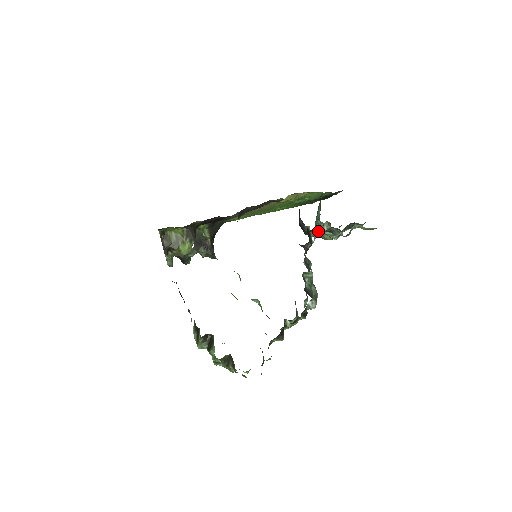
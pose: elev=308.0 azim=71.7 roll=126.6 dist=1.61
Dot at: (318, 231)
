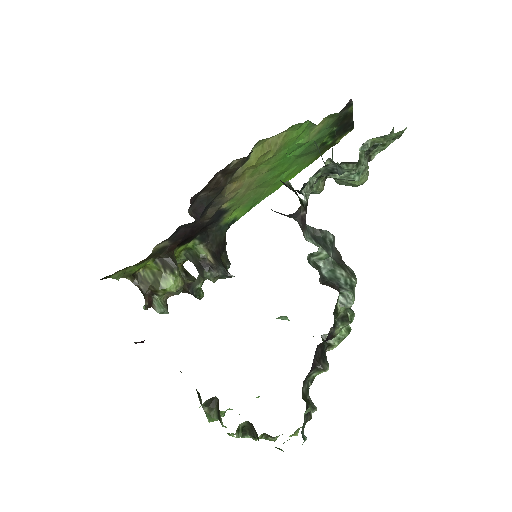
Dot at: (336, 179)
